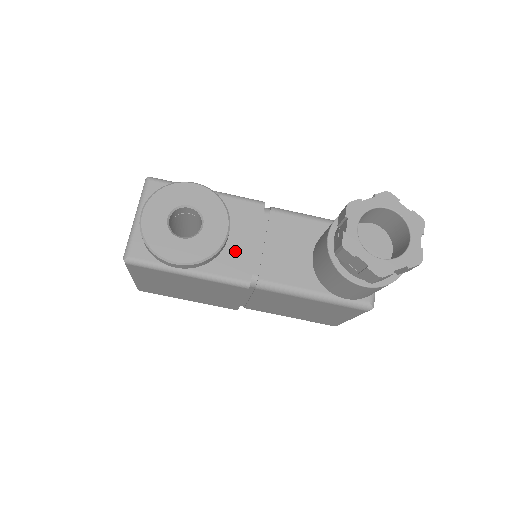
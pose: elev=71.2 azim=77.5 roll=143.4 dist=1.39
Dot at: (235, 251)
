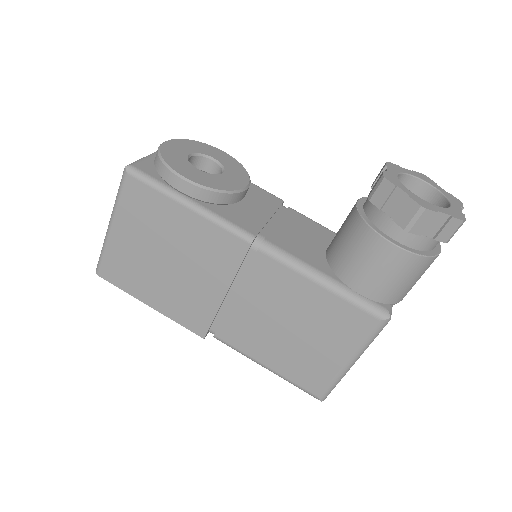
Dot at: (246, 211)
